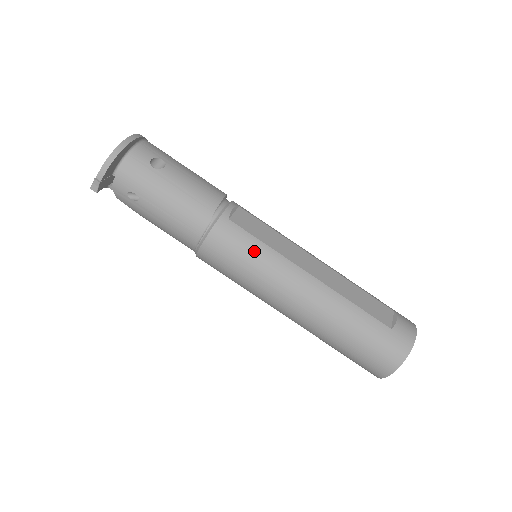
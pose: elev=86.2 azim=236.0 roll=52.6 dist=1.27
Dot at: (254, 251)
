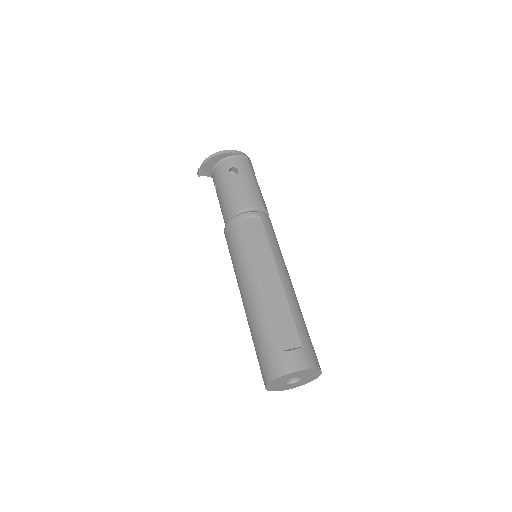
Dot at: (240, 246)
